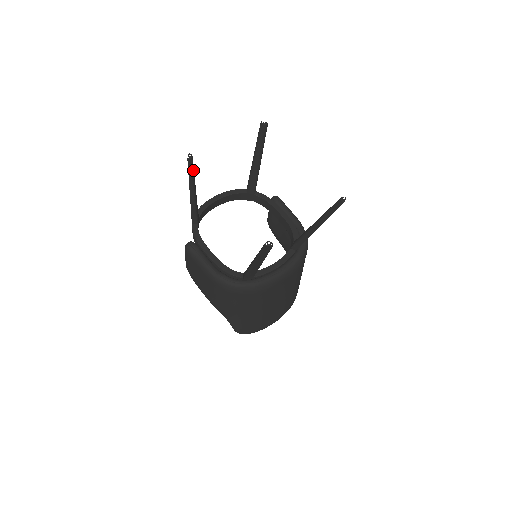
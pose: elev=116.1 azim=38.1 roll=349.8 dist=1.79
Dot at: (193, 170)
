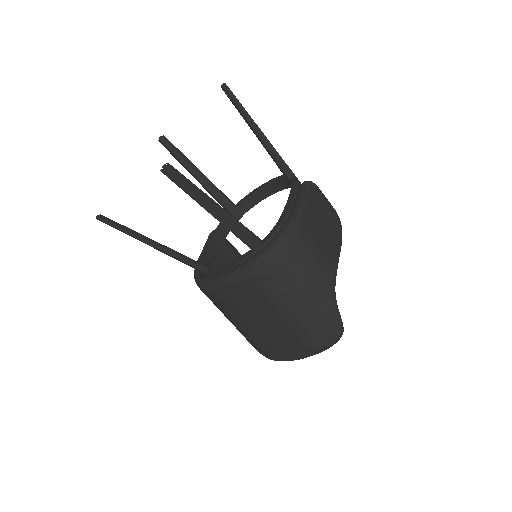
Dot at: (174, 151)
